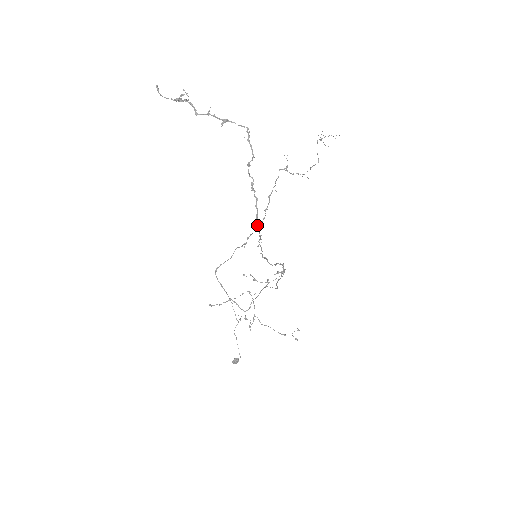
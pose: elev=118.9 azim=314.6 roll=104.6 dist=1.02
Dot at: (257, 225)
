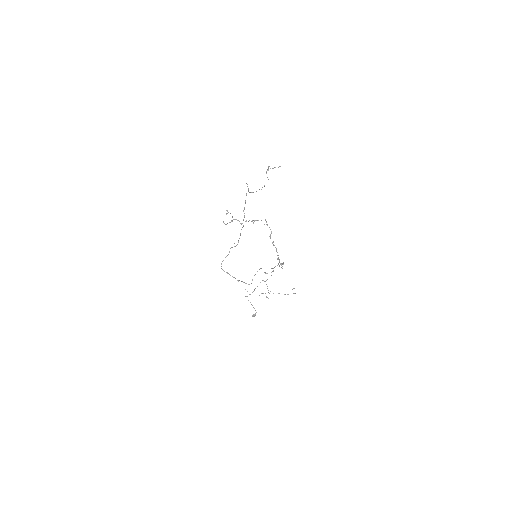
Dot at: (278, 259)
